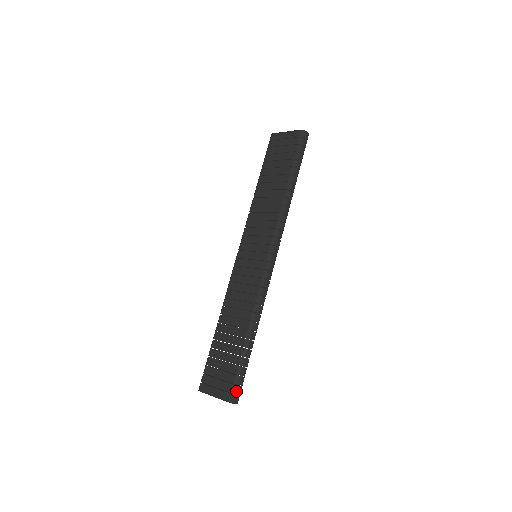
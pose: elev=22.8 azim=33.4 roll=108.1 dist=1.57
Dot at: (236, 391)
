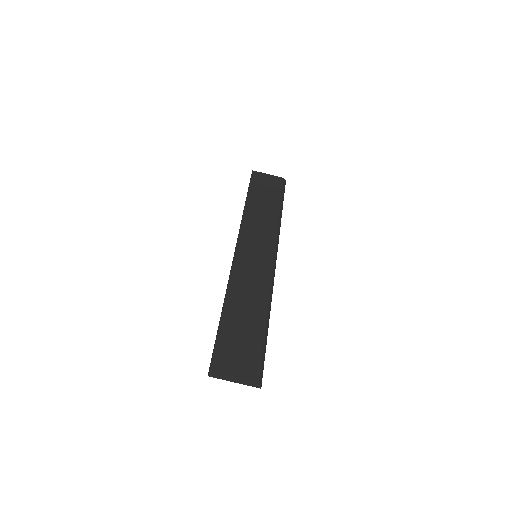
Dot at: (262, 372)
